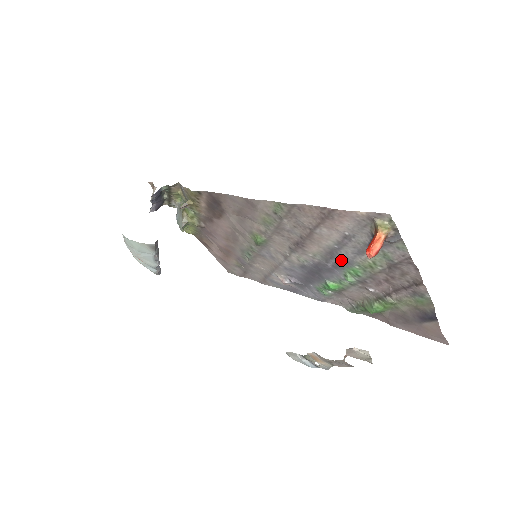
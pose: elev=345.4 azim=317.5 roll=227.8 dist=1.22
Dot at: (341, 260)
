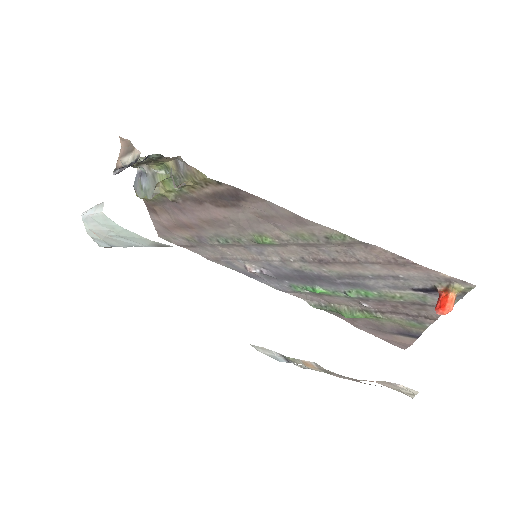
Dot at: (361, 284)
